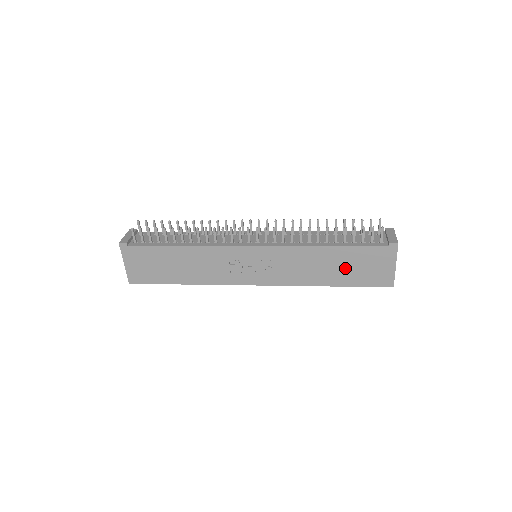
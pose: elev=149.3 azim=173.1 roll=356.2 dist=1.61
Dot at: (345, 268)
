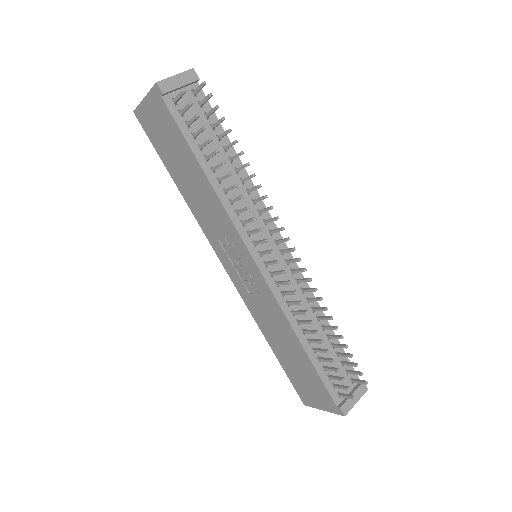
Dot at: (294, 362)
